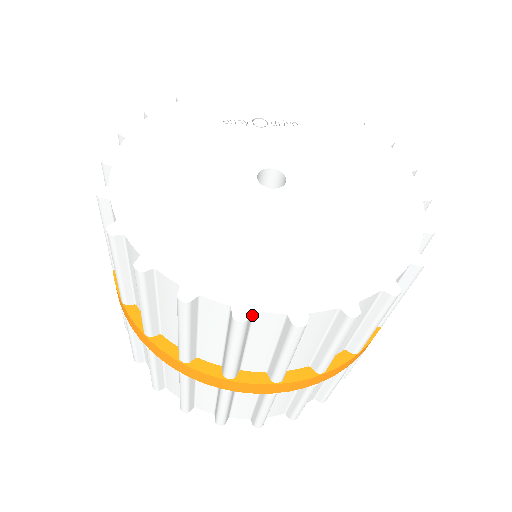
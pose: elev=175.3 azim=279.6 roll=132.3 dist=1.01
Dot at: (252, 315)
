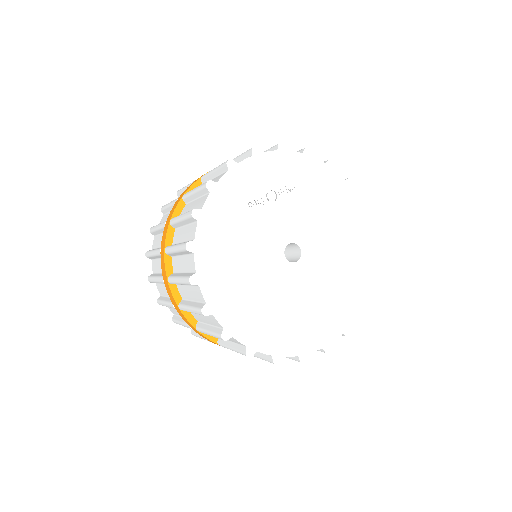
Dot at: (306, 354)
